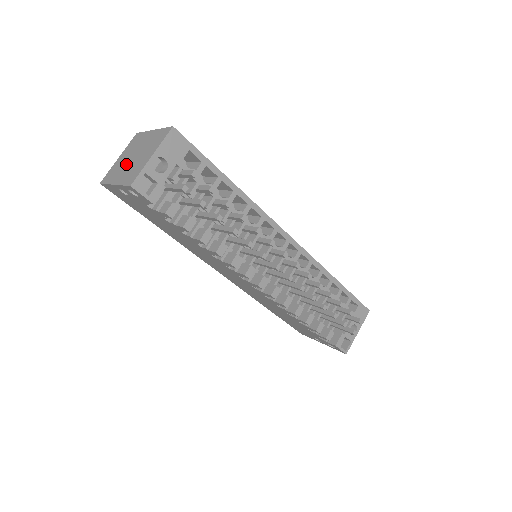
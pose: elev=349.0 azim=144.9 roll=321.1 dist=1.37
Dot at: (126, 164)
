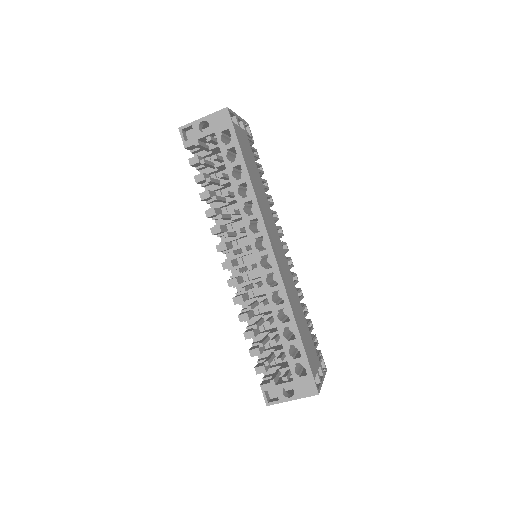
Dot at: occluded
